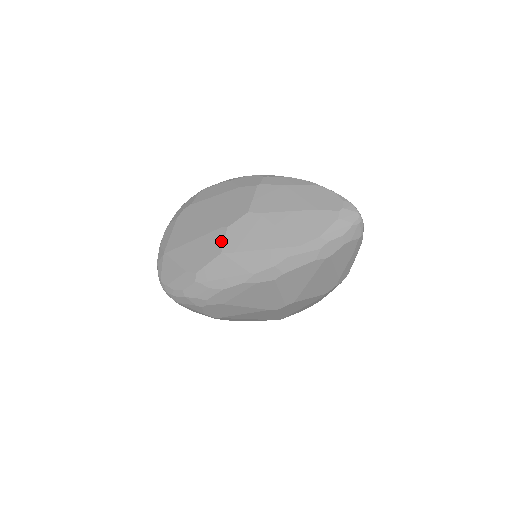
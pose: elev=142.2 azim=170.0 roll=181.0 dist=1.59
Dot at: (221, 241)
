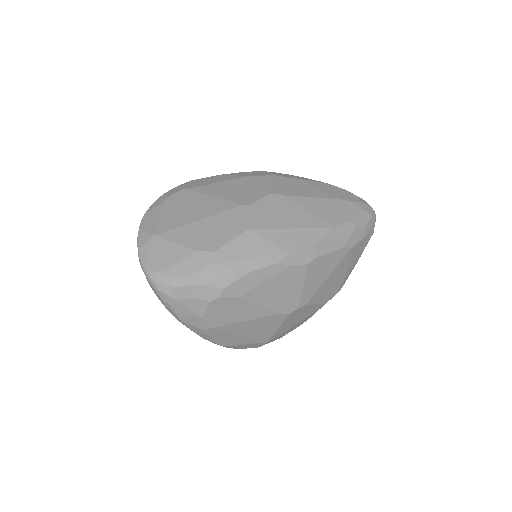
Dot at: (245, 217)
